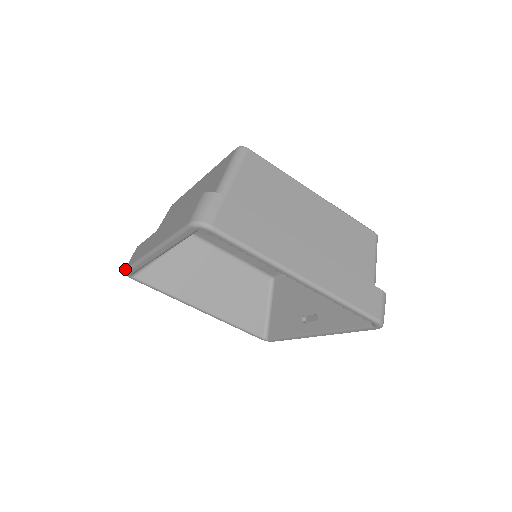
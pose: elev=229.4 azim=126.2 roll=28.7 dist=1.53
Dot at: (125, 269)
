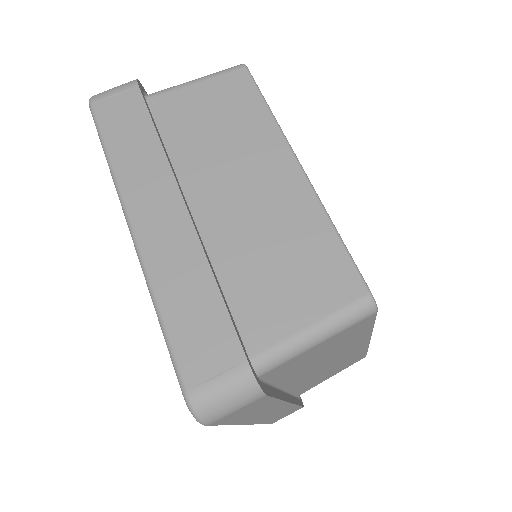
Dot at: (92, 106)
